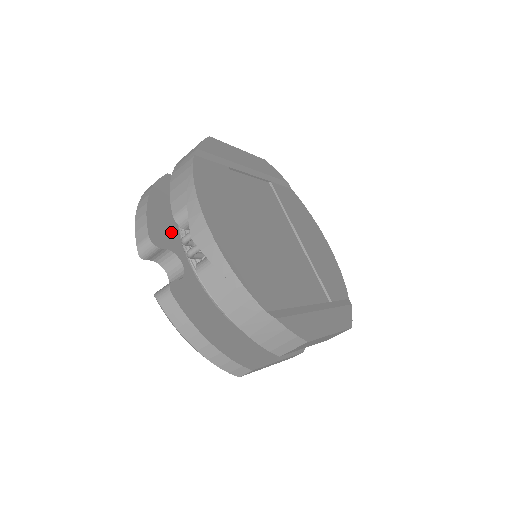
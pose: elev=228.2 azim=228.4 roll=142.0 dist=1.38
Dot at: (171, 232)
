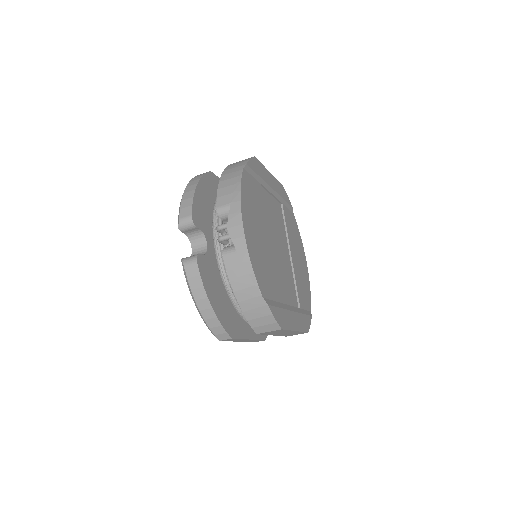
Dot at: (205, 217)
